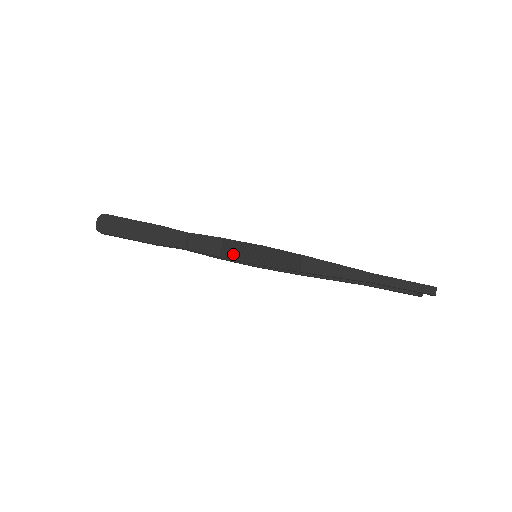
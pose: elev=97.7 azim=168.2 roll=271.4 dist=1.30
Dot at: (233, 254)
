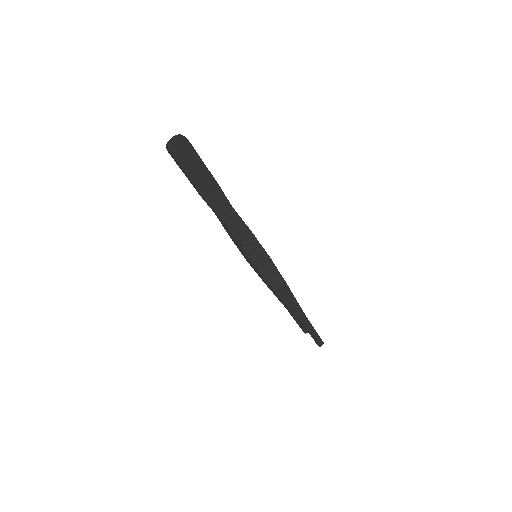
Dot at: (248, 249)
